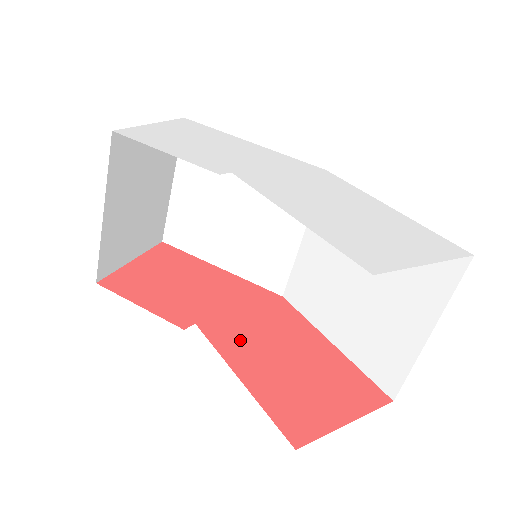
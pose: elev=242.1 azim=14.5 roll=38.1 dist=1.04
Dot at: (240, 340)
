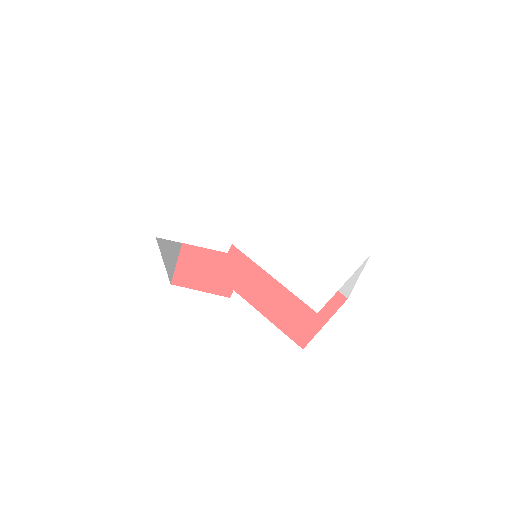
Dot at: (260, 291)
